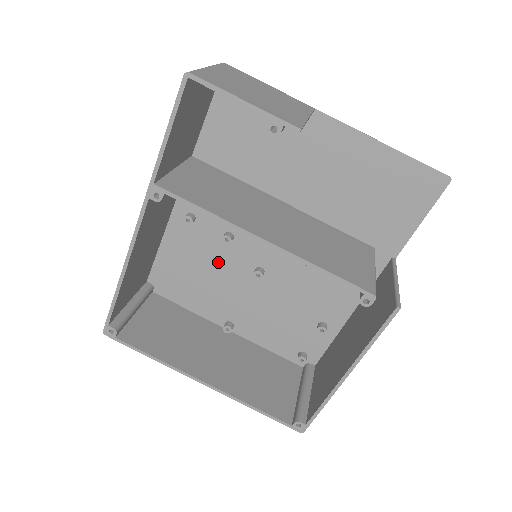
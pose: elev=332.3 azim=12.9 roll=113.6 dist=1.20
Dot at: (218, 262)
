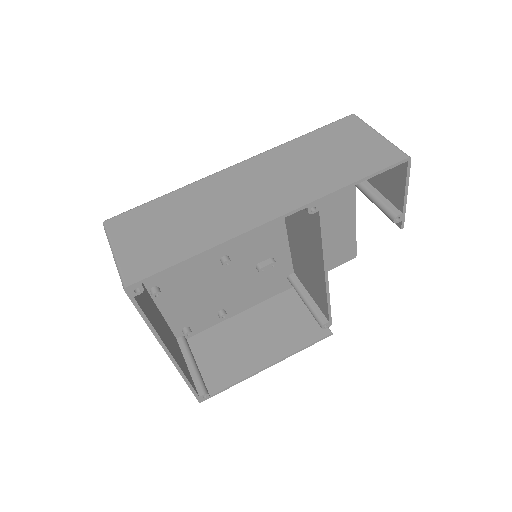
Dot at: occluded
